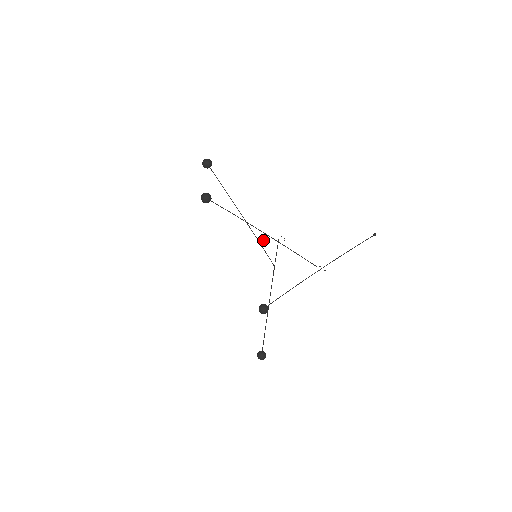
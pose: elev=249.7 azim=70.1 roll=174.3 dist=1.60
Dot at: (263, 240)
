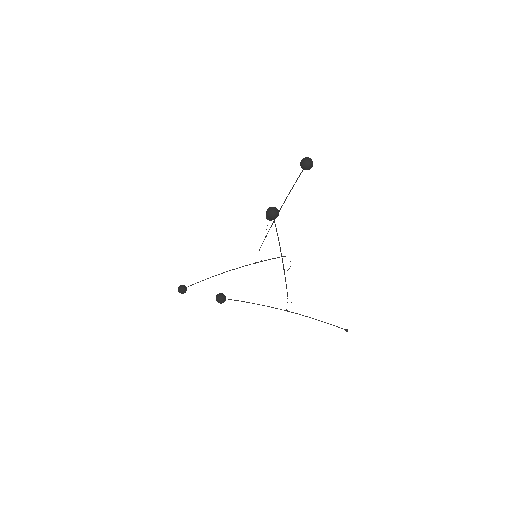
Dot at: occluded
